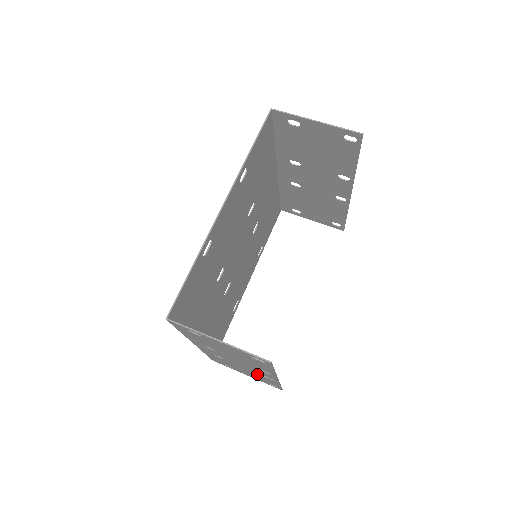
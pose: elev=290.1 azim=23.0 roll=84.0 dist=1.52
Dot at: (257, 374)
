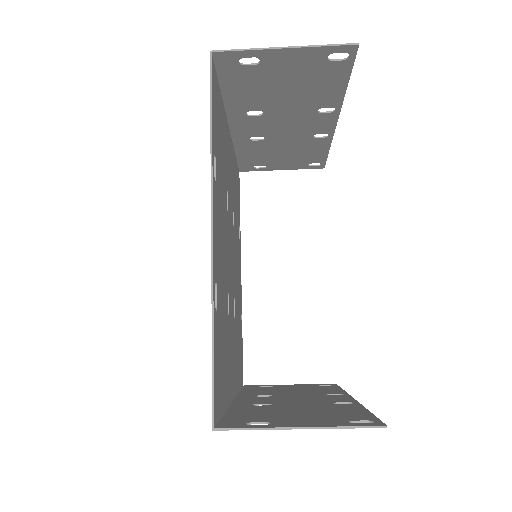
Dot at: occluded
